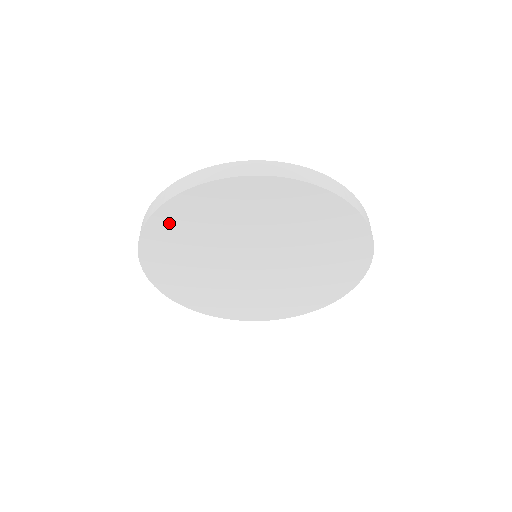
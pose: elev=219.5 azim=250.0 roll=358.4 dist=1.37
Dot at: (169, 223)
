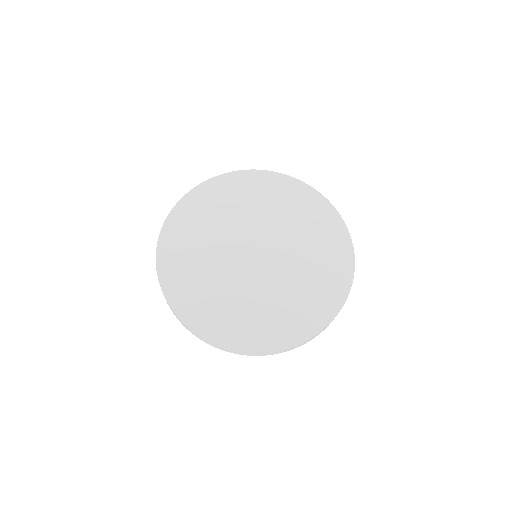
Dot at: (217, 189)
